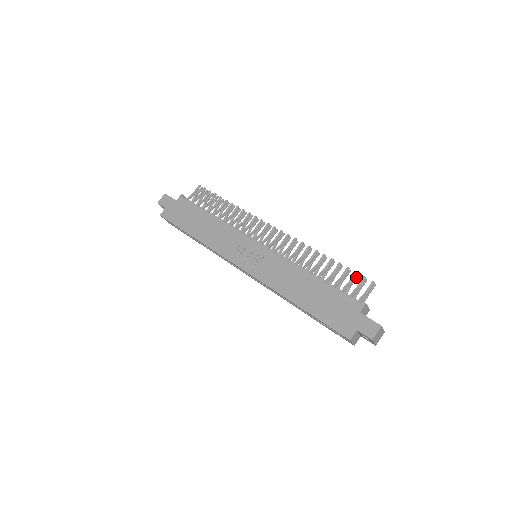
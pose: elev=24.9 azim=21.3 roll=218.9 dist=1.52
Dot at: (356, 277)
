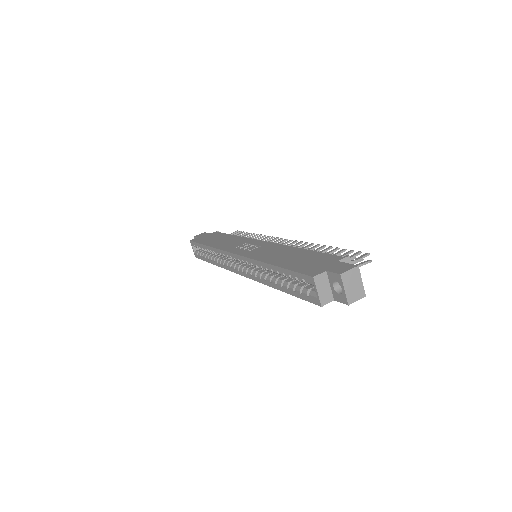
Dot at: occluded
